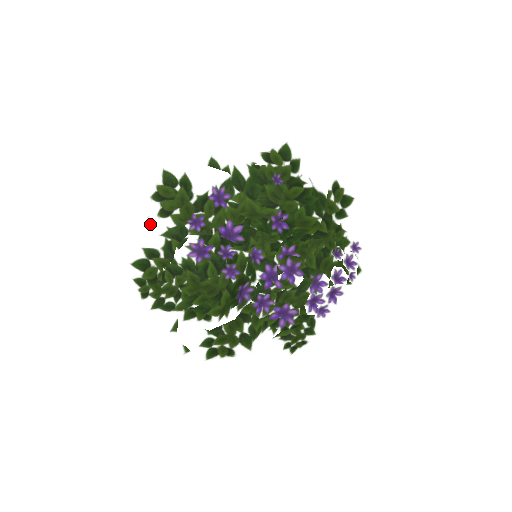
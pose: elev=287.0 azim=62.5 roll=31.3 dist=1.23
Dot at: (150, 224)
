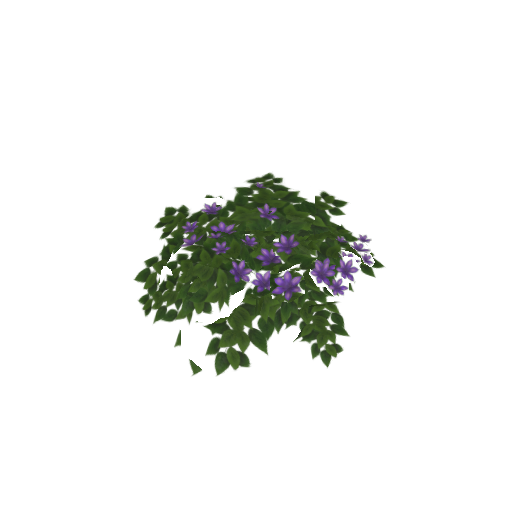
Dot at: (152, 242)
